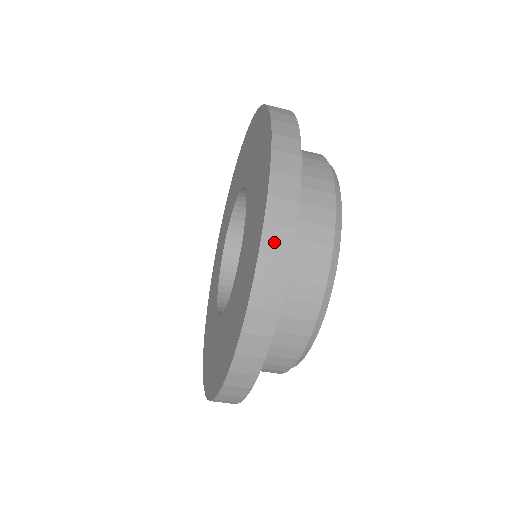
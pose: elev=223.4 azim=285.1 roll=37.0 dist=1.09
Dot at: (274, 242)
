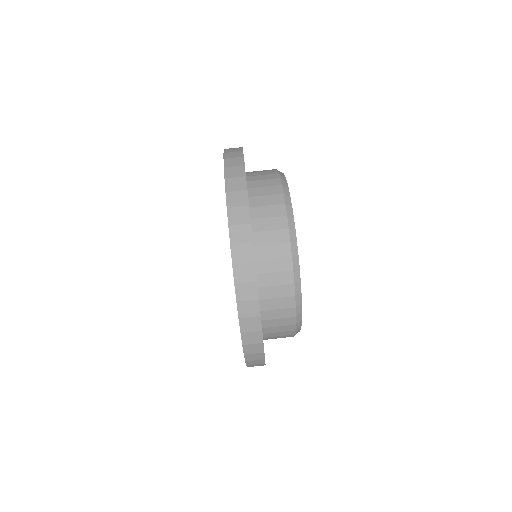
Dot at: (232, 163)
